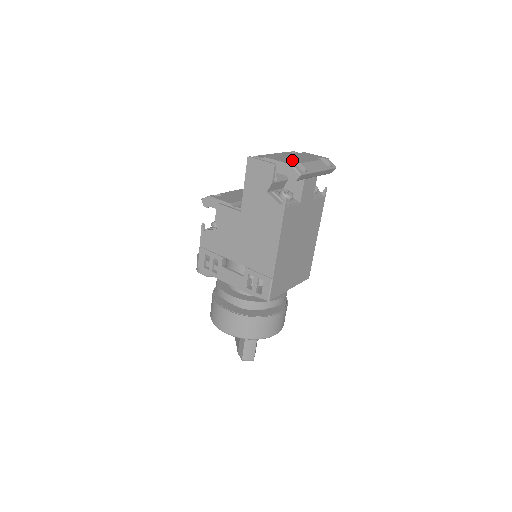
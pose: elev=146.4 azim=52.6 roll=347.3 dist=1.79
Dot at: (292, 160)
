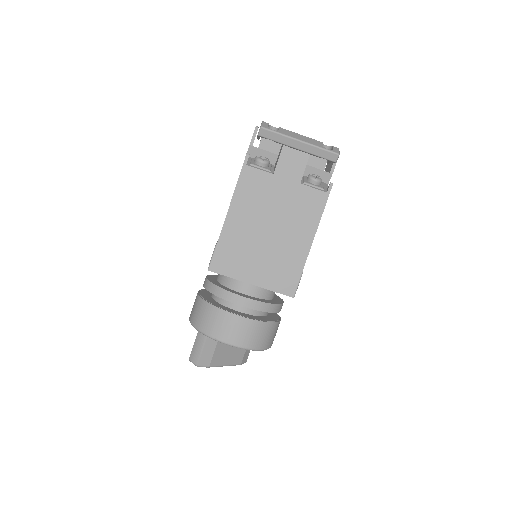
Dot at: occluded
